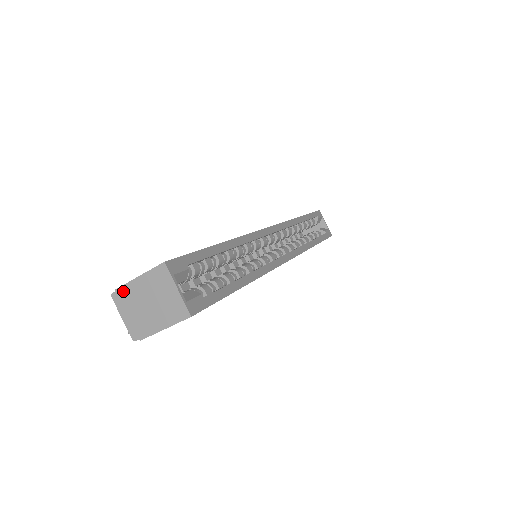
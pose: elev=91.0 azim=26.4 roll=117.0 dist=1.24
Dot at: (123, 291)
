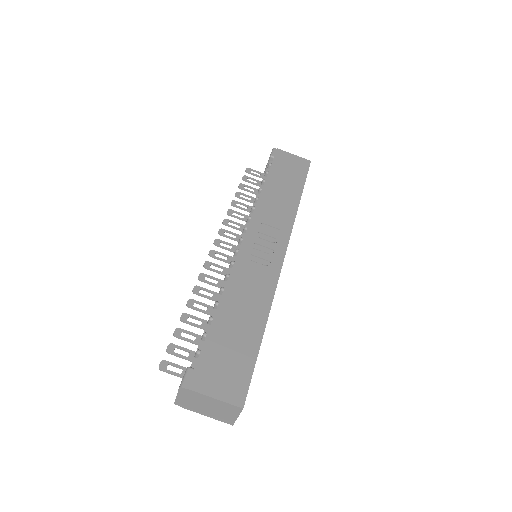
Dot at: (193, 393)
